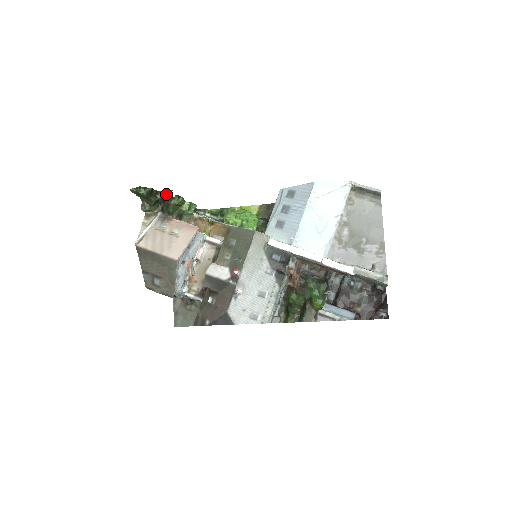
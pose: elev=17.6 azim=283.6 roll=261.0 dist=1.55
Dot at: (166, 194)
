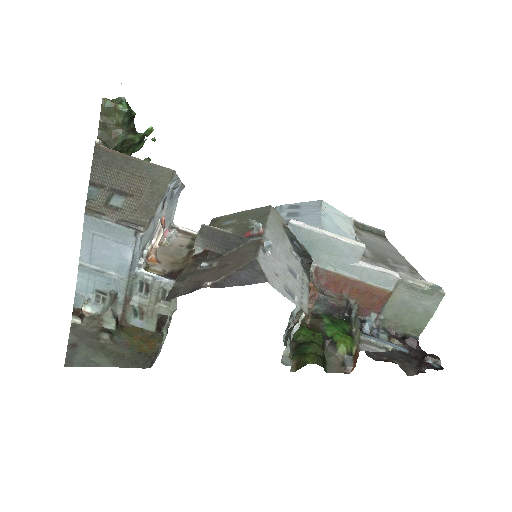
Dot at: (139, 145)
